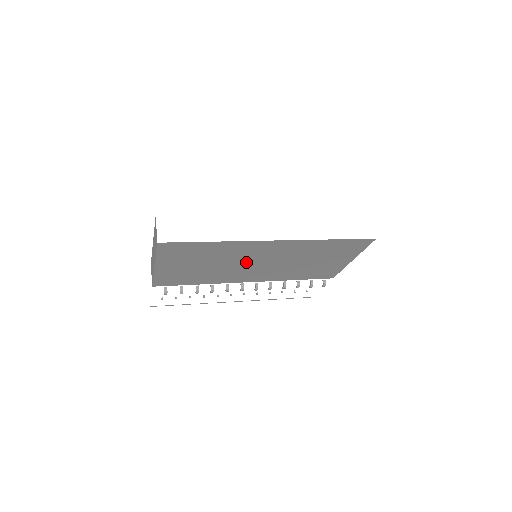
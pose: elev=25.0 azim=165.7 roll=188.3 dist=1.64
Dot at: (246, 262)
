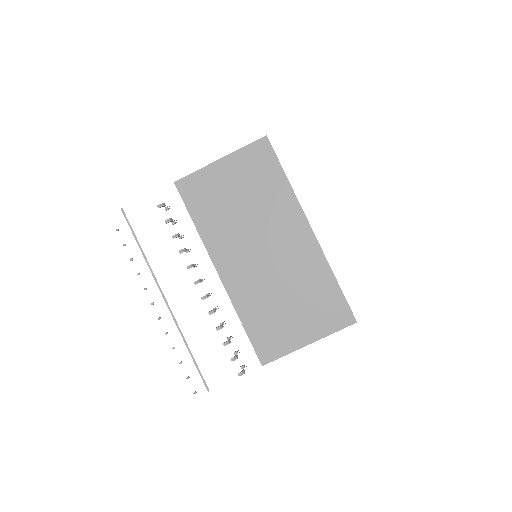
Dot at: (261, 236)
